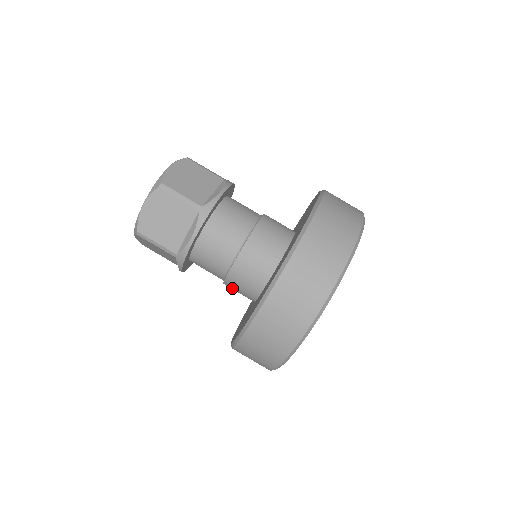
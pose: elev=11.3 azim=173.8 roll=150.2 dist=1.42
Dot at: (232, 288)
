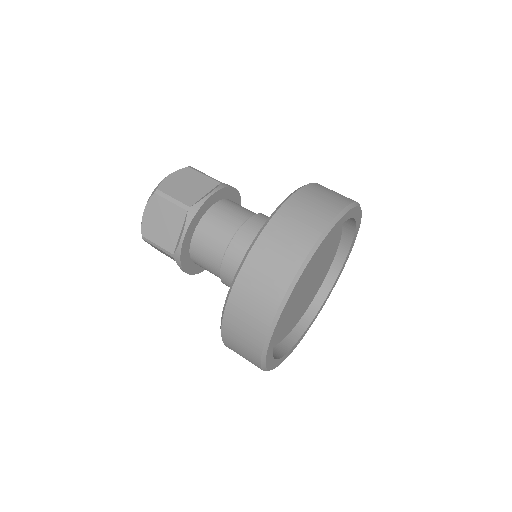
Dot at: occluded
